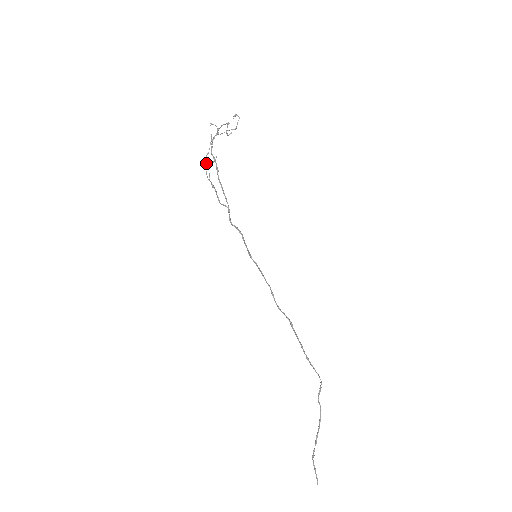
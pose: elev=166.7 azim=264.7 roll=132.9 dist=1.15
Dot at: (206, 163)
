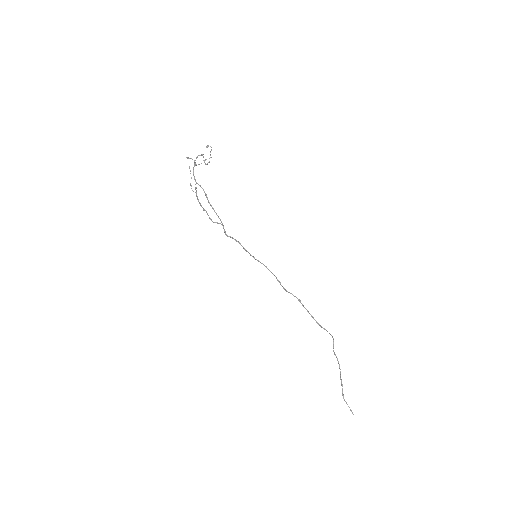
Dot at: occluded
